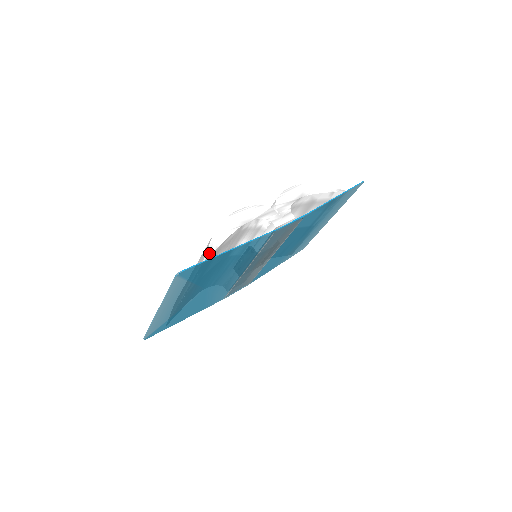
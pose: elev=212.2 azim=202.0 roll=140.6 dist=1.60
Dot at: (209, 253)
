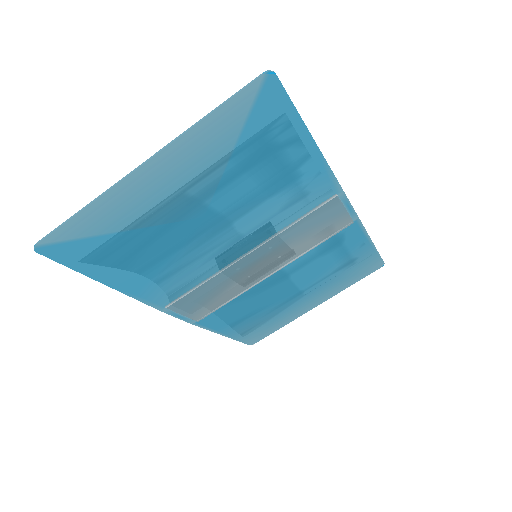
Dot at: occluded
